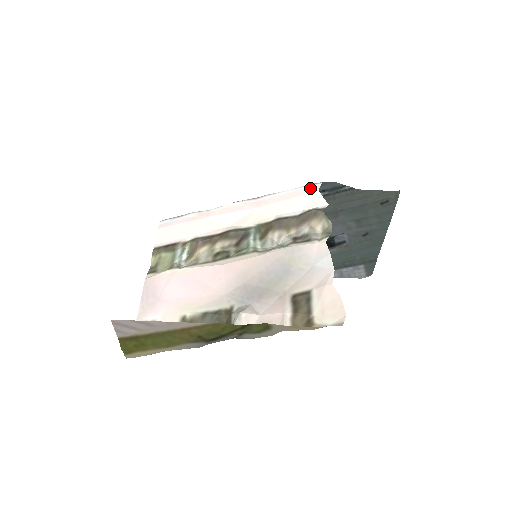
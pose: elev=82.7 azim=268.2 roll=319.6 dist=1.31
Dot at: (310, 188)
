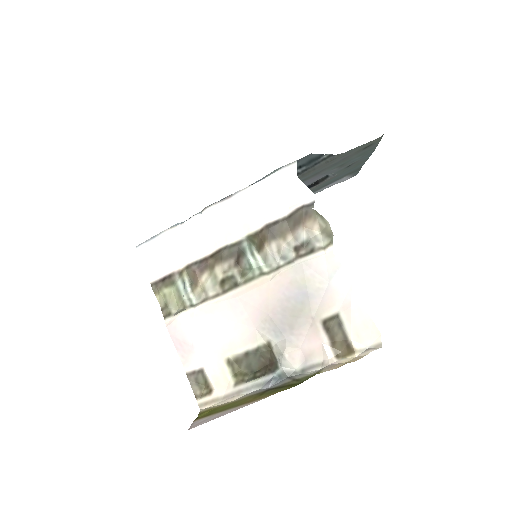
Dot at: (286, 174)
